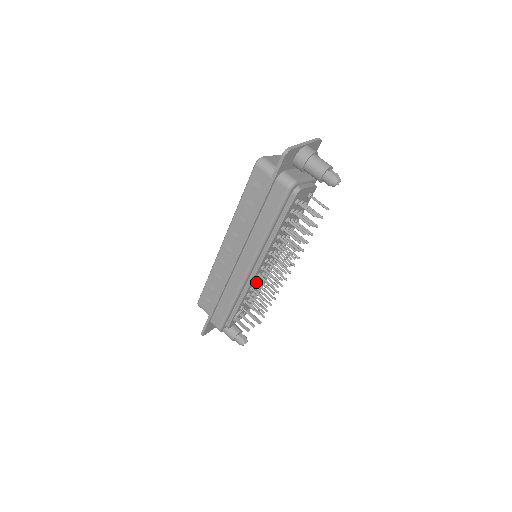
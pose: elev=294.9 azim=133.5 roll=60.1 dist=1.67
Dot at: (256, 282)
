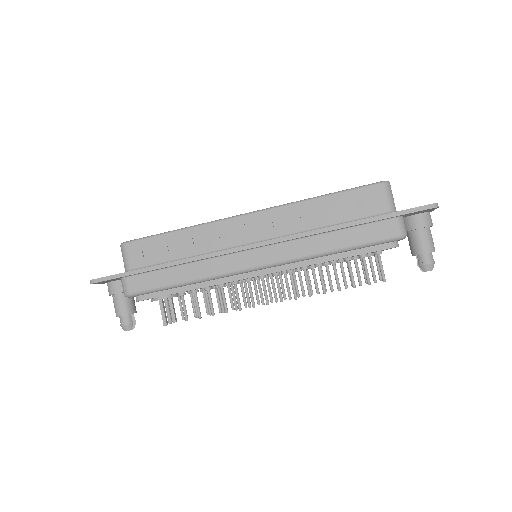
Dot at: (237, 283)
